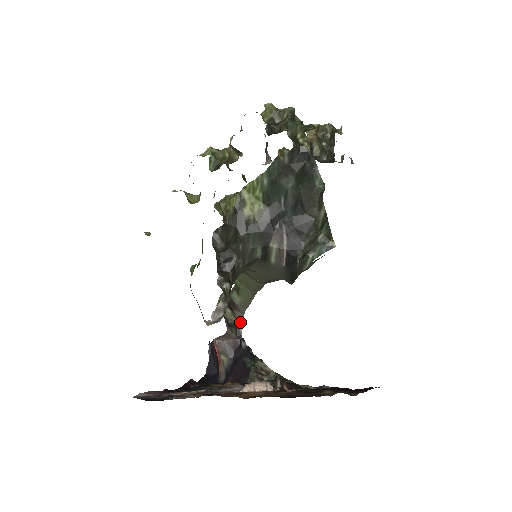
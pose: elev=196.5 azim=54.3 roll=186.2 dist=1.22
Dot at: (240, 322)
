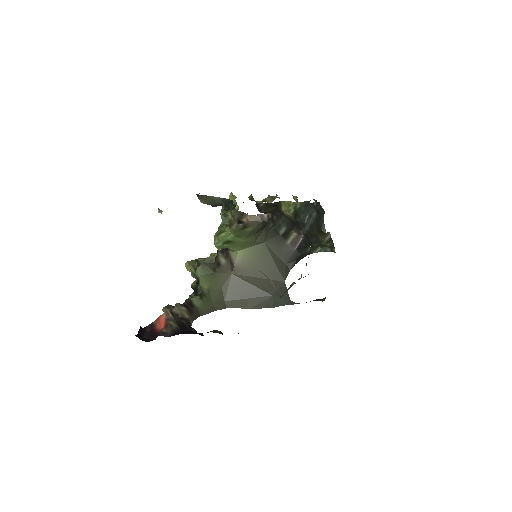
Dot at: (192, 320)
